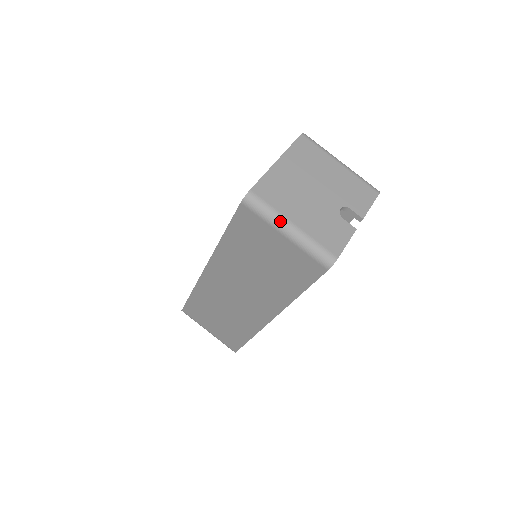
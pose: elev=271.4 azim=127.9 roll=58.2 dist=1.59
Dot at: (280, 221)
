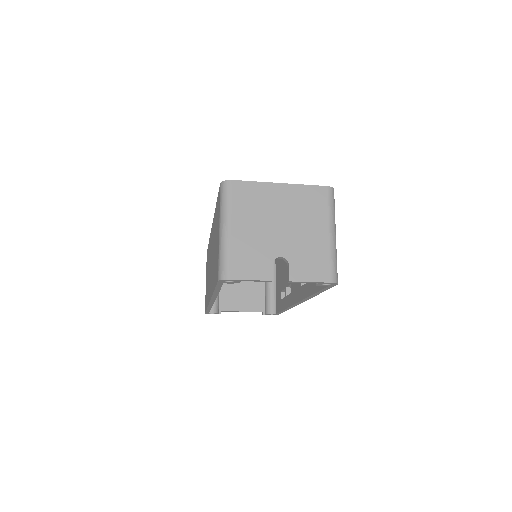
Dot at: (225, 217)
